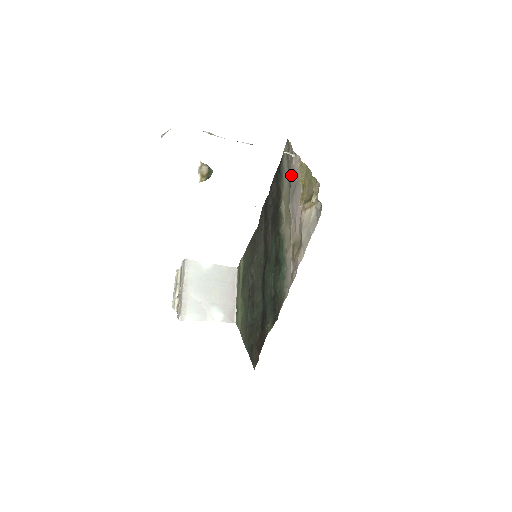
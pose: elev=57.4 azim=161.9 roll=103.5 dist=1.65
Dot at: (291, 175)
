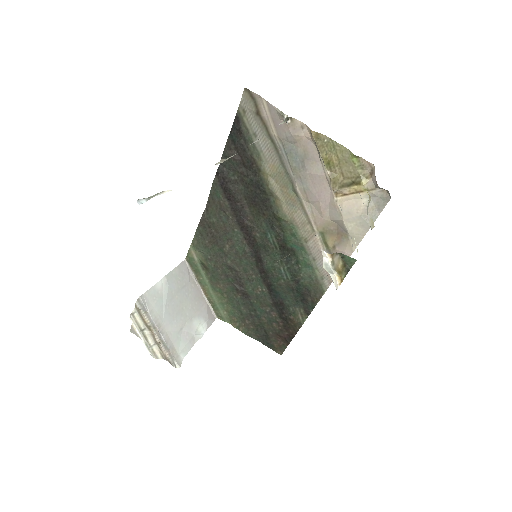
Dot at: (285, 146)
